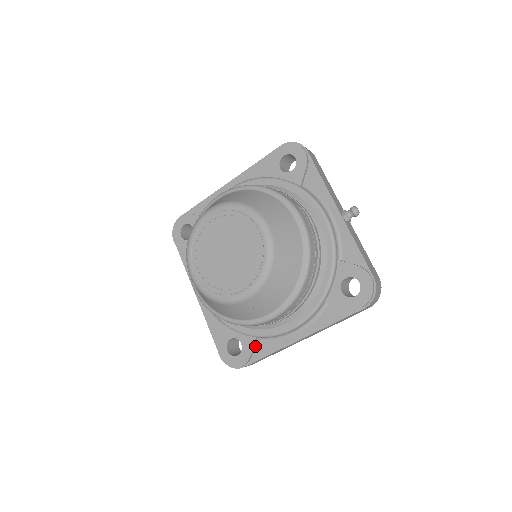
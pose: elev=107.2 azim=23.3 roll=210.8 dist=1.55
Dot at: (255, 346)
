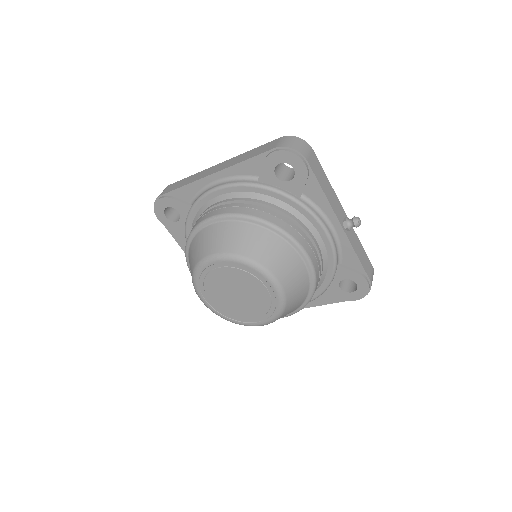
Dot at: occluded
